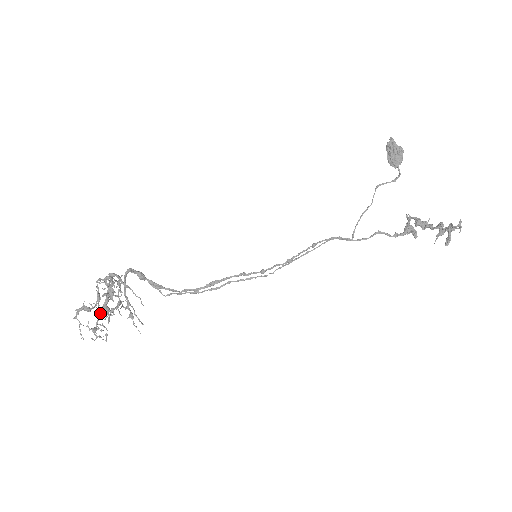
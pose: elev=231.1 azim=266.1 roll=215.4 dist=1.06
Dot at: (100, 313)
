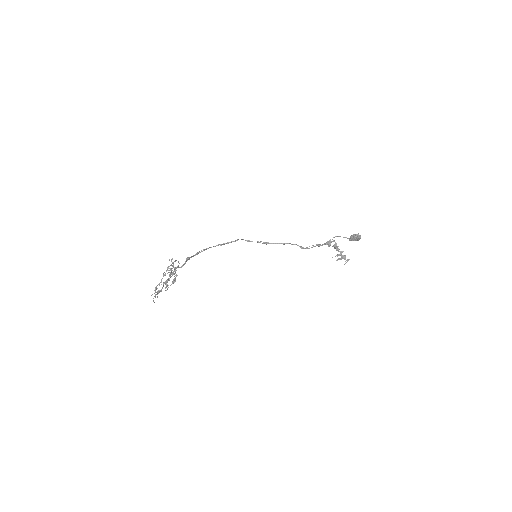
Dot at: occluded
